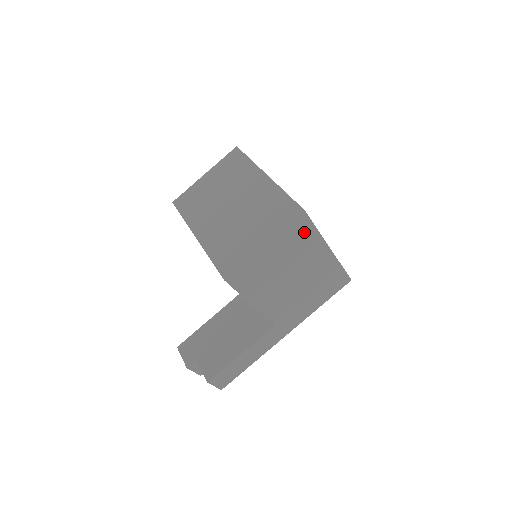
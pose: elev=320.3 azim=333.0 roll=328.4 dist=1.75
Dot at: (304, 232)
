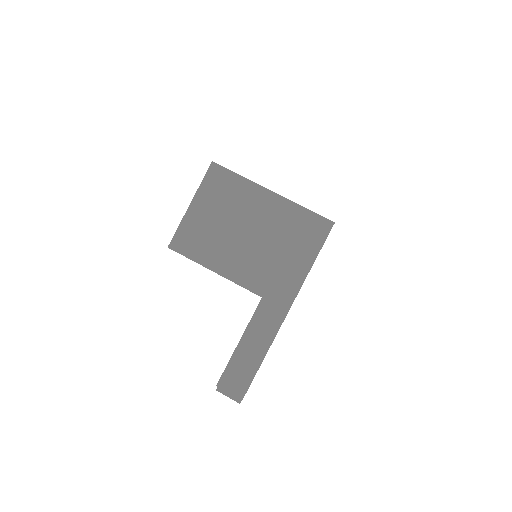
Dot at: (226, 182)
